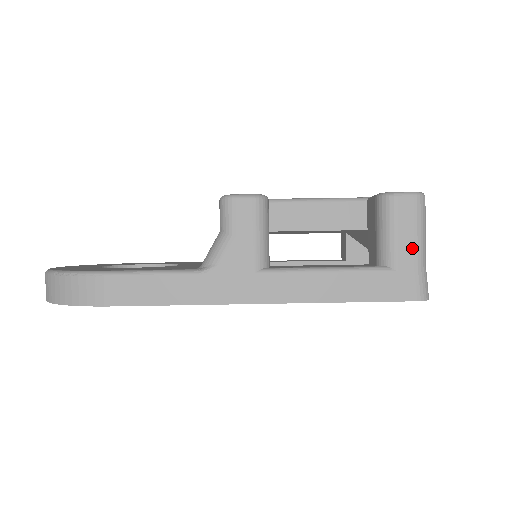
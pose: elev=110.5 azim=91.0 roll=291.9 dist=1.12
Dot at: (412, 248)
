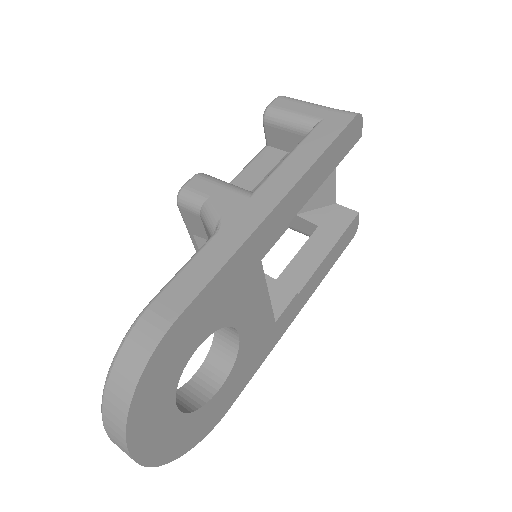
Dot at: (313, 108)
